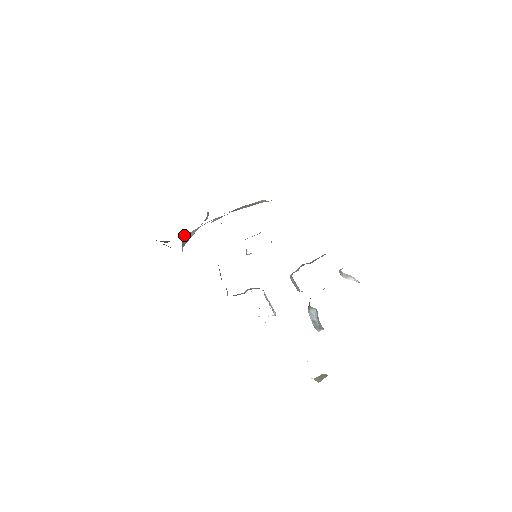
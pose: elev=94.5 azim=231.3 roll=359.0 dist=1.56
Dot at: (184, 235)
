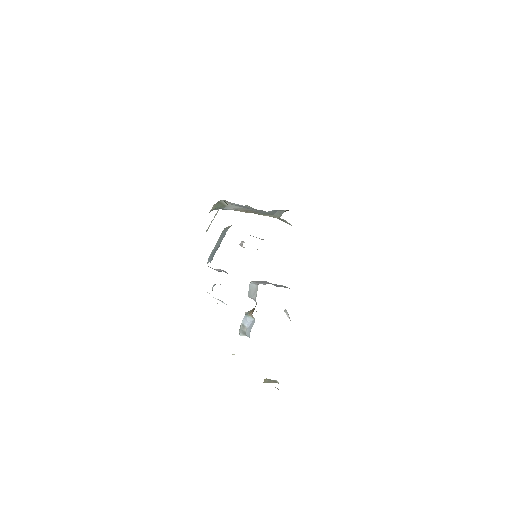
Dot at: (222, 200)
